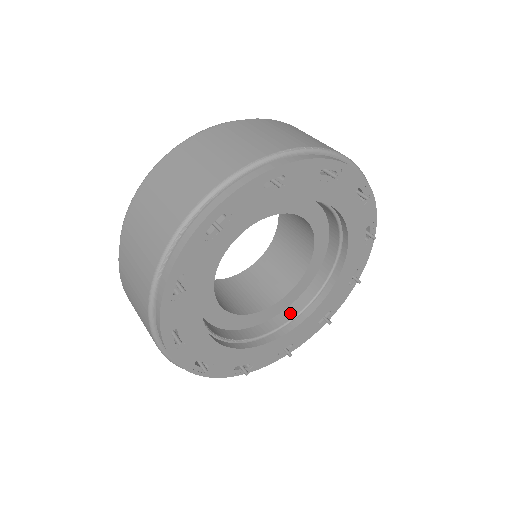
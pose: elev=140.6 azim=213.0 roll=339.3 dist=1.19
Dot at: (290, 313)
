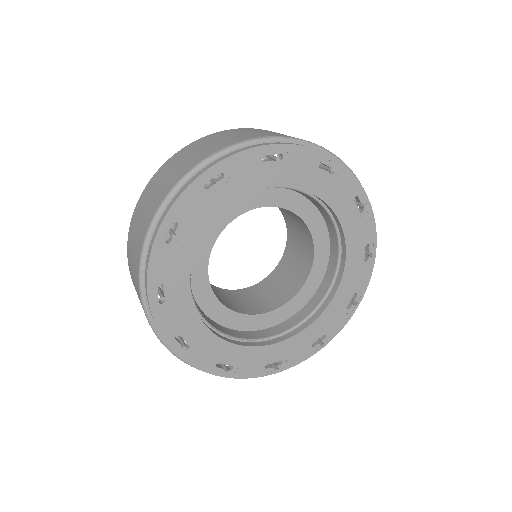
Dot at: (313, 304)
